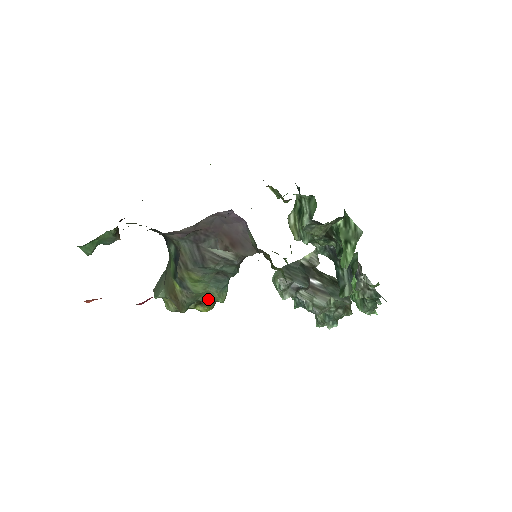
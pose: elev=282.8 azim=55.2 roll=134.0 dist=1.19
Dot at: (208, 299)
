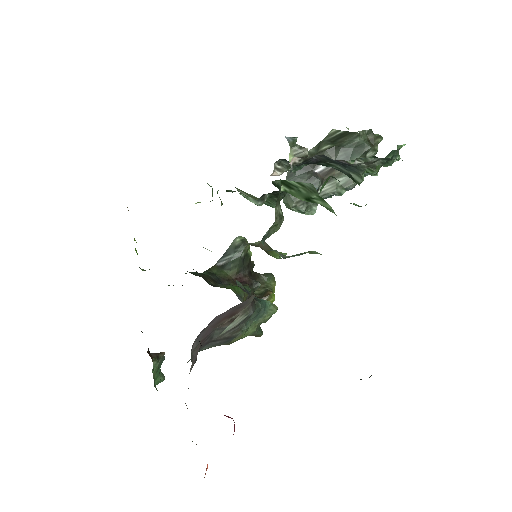
Dot at: (265, 322)
